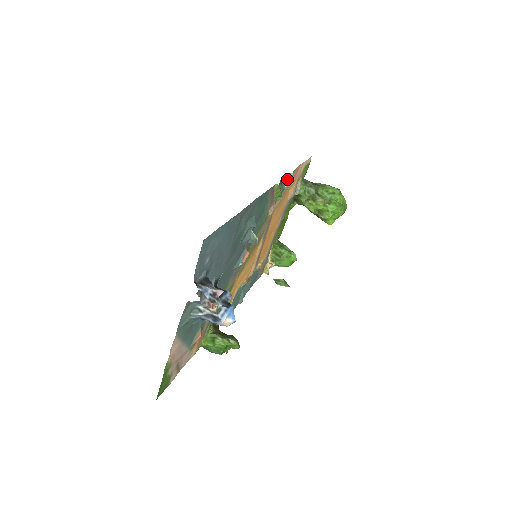
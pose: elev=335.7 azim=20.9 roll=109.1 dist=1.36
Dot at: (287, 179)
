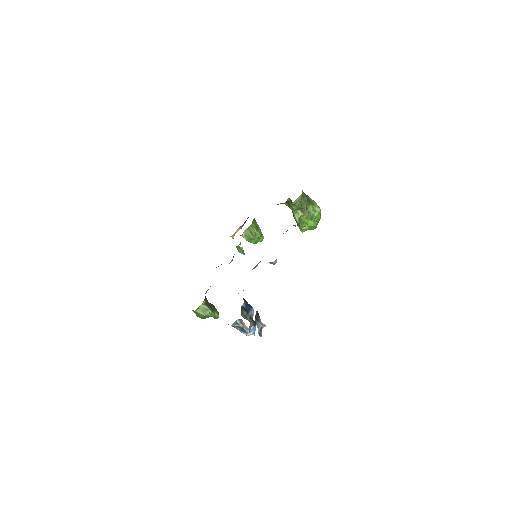
Dot at: (306, 212)
